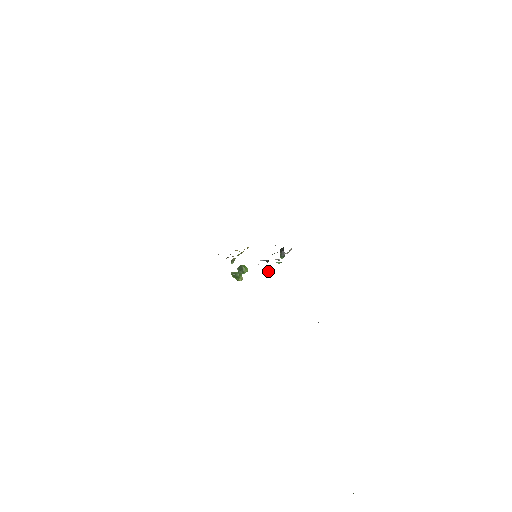
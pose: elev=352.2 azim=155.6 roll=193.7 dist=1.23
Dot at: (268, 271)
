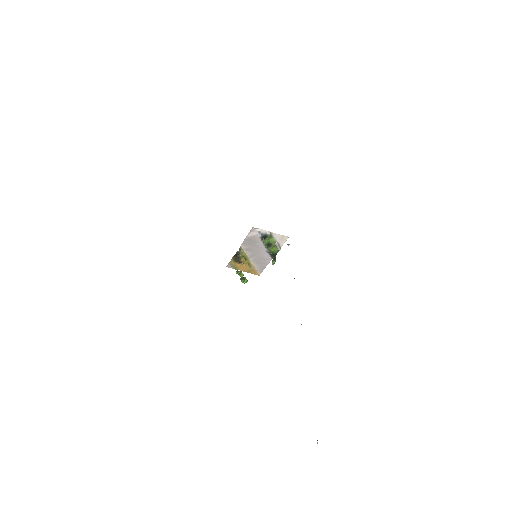
Dot at: occluded
